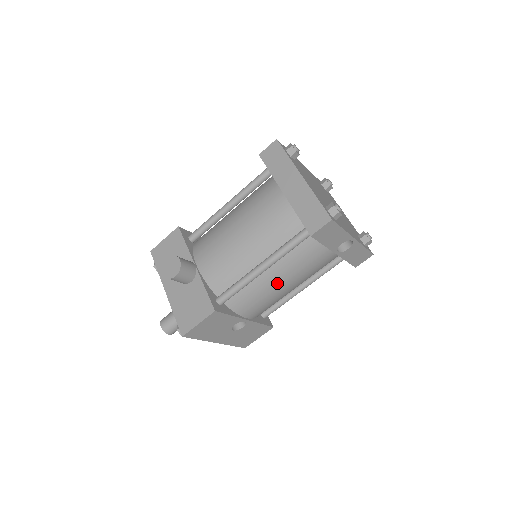
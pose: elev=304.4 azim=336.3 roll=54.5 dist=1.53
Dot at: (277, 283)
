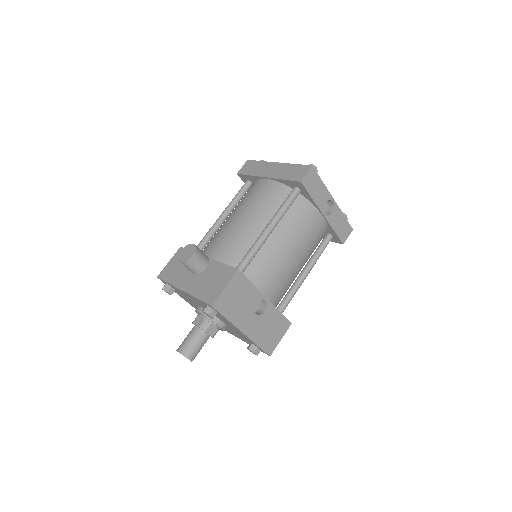
Dot at: (284, 249)
